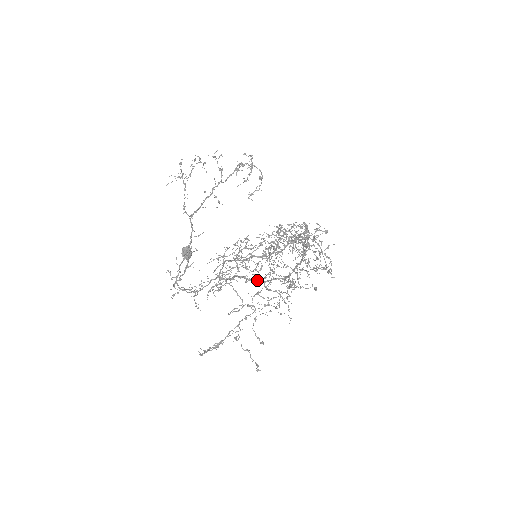
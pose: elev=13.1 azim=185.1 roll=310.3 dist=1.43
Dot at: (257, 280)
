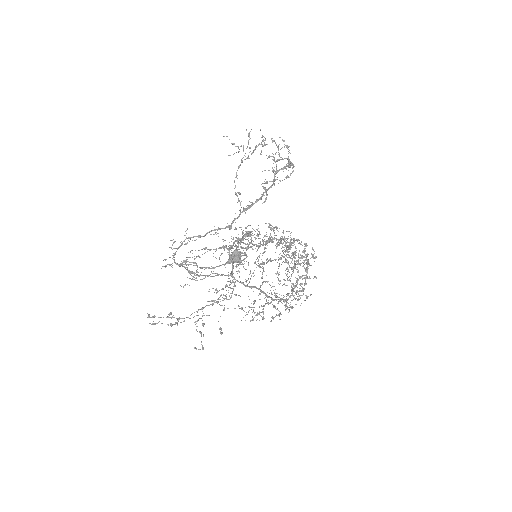
Dot at: (270, 297)
